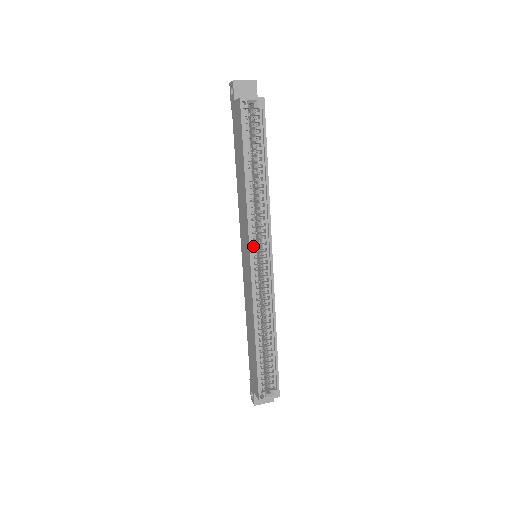
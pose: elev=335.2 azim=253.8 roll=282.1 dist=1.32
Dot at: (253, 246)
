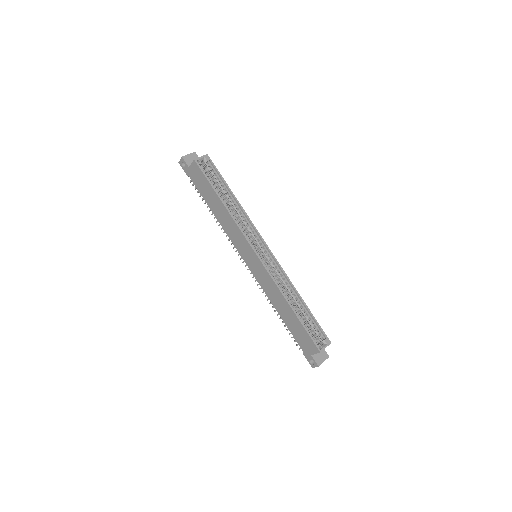
Dot at: (252, 245)
